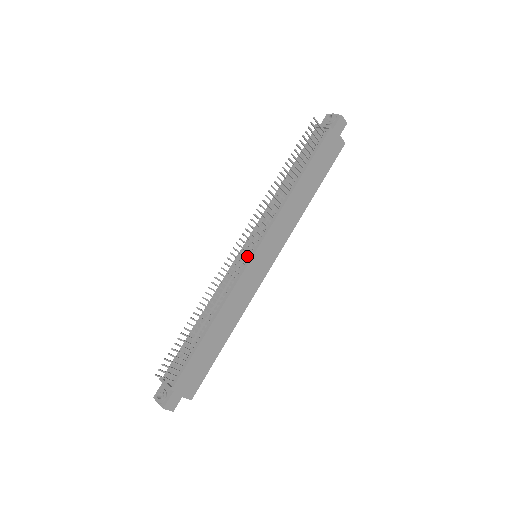
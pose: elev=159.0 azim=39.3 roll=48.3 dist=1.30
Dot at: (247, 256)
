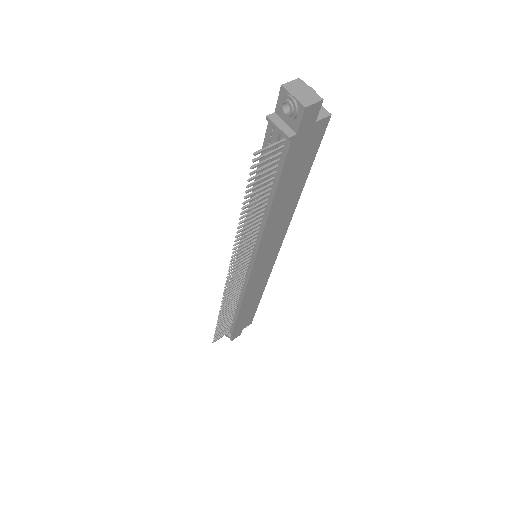
Dot at: (245, 268)
